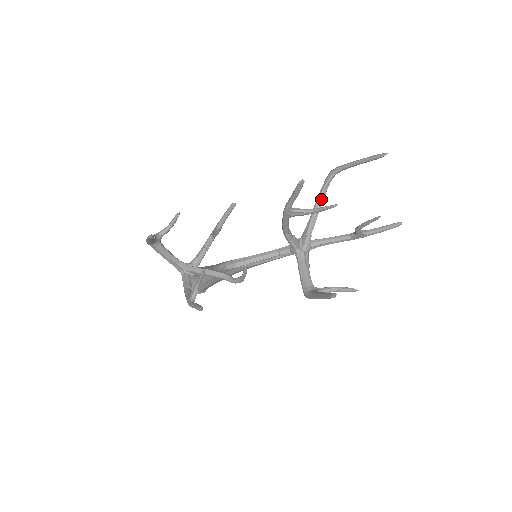
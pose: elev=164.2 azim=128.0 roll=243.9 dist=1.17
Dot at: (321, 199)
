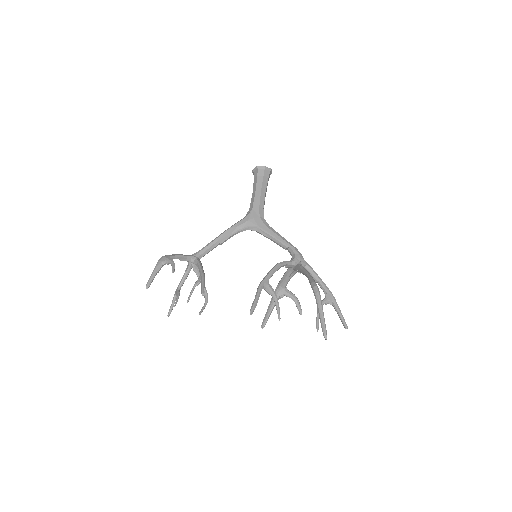
Dot at: occluded
